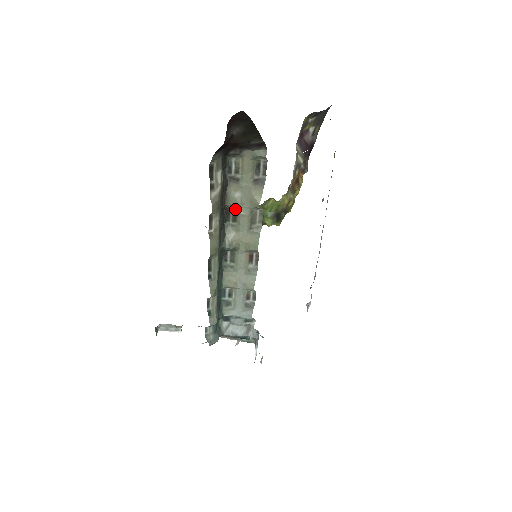
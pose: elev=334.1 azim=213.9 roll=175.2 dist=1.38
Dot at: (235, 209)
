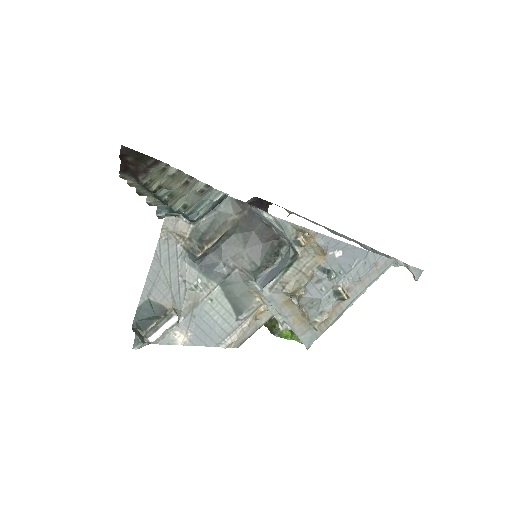
Dot at: (158, 187)
